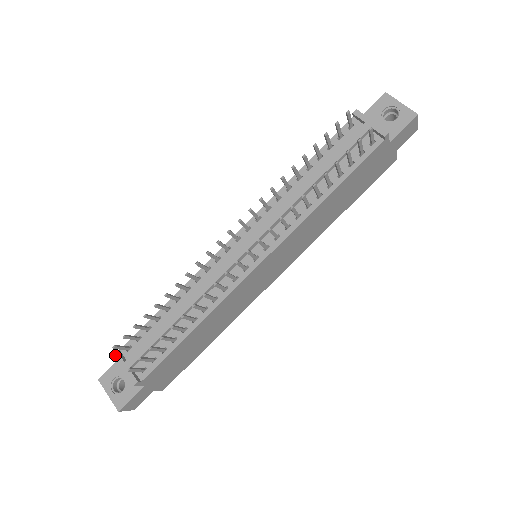
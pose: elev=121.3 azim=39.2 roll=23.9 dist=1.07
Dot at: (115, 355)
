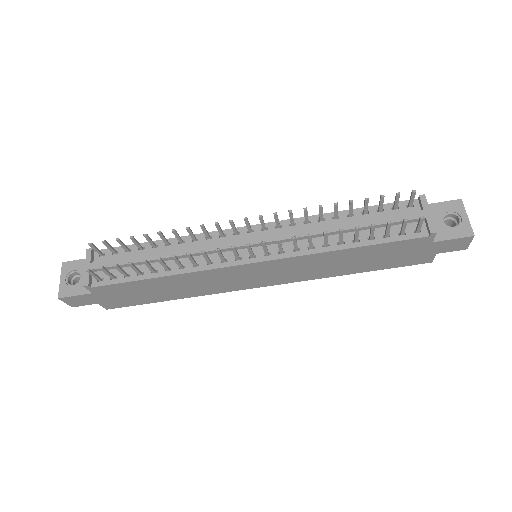
Dot at: (88, 252)
